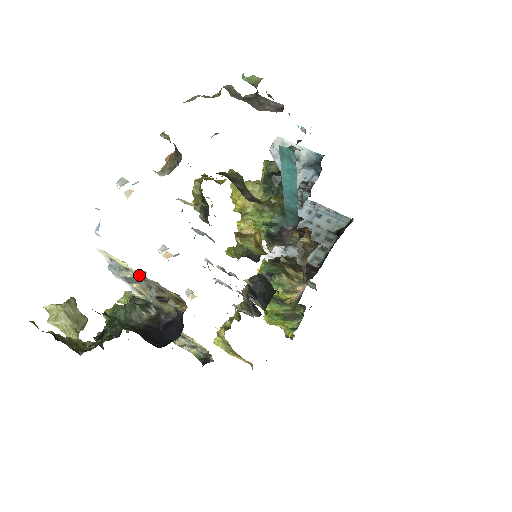
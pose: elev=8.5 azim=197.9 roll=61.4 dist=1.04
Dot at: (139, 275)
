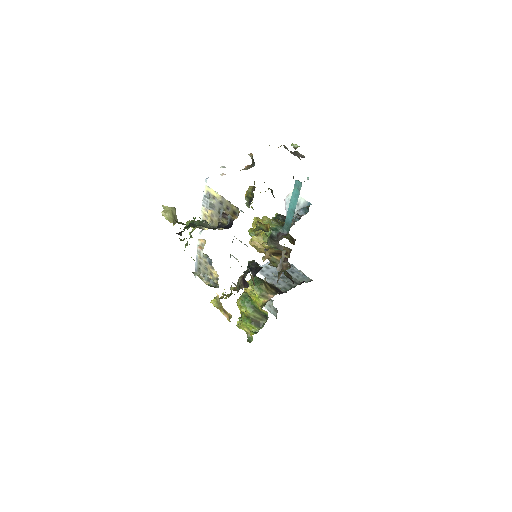
Dot at: (220, 200)
